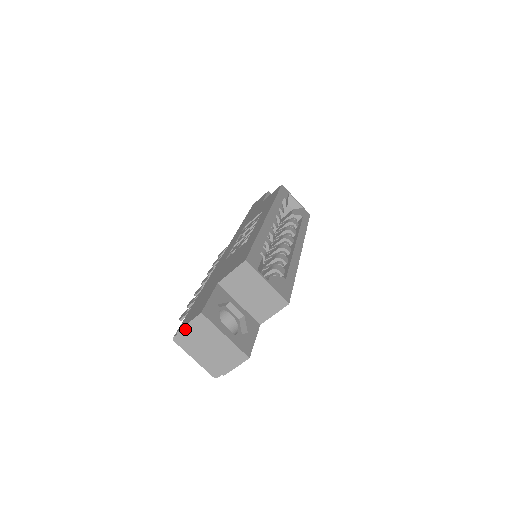
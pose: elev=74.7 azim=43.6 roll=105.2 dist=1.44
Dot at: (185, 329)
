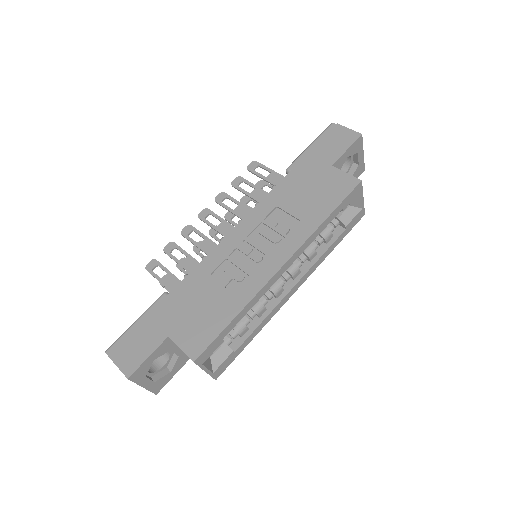
Dot at: (115, 363)
